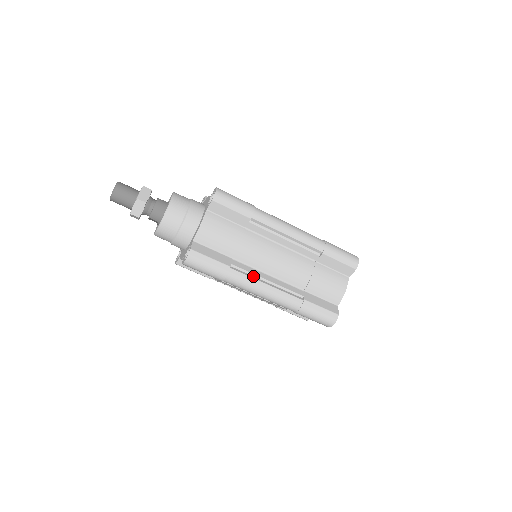
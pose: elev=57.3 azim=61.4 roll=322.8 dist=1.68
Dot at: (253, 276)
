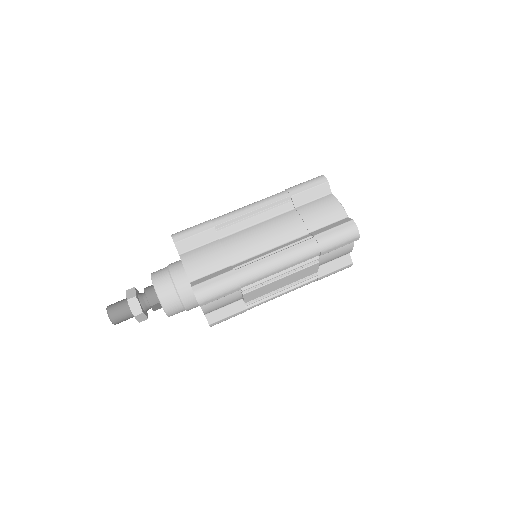
Dot at: (258, 260)
